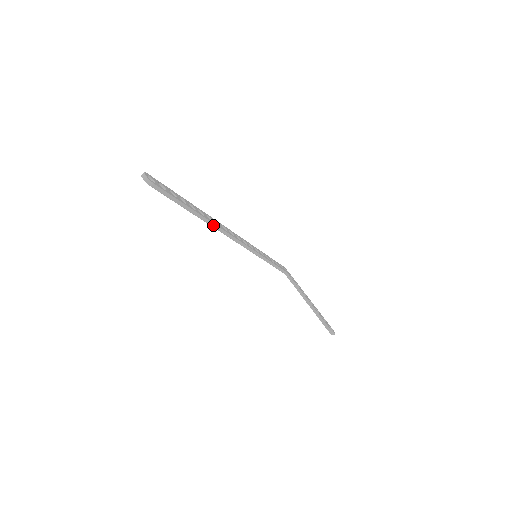
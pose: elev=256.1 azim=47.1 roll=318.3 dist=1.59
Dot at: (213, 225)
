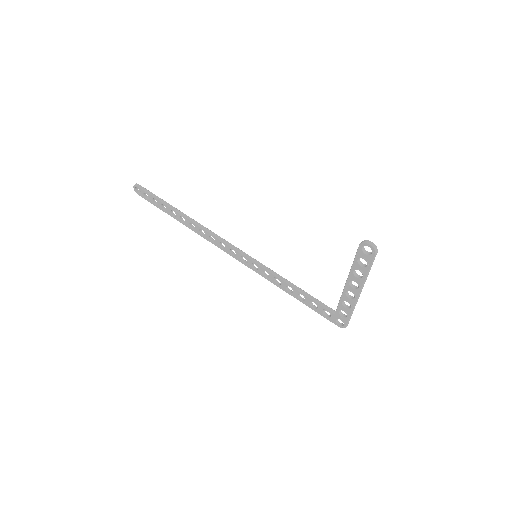
Dot at: (195, 222)
